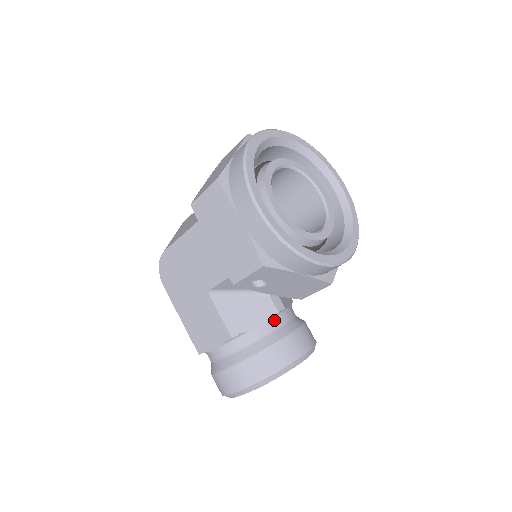
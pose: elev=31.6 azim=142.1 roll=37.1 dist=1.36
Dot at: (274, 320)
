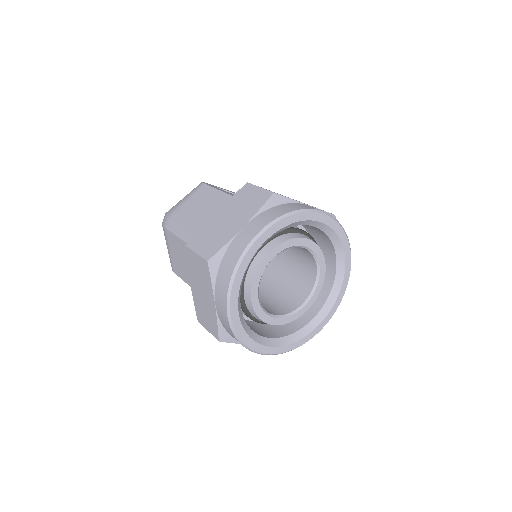
Dot at: occluded
